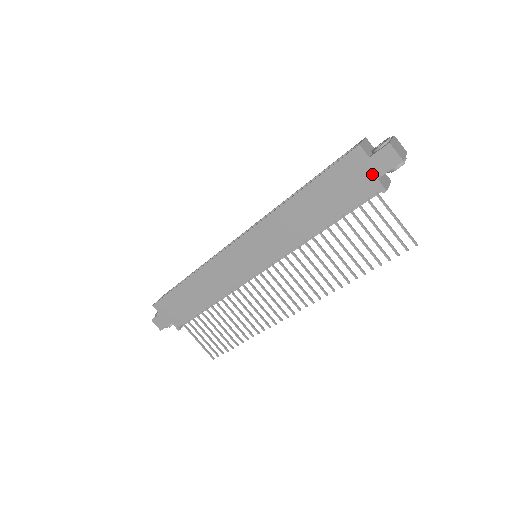
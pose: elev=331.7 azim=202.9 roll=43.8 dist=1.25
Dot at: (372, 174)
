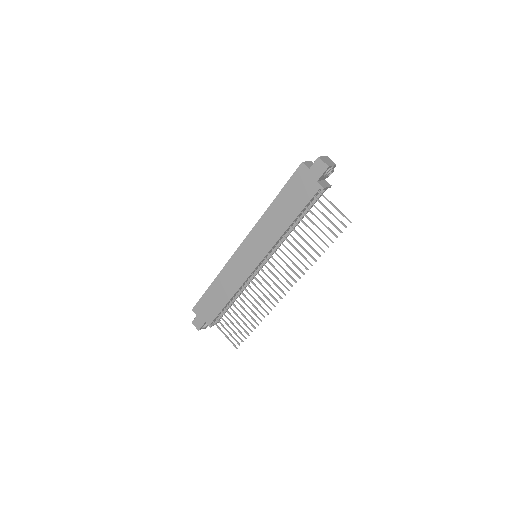
Dot at: (313, 179)
